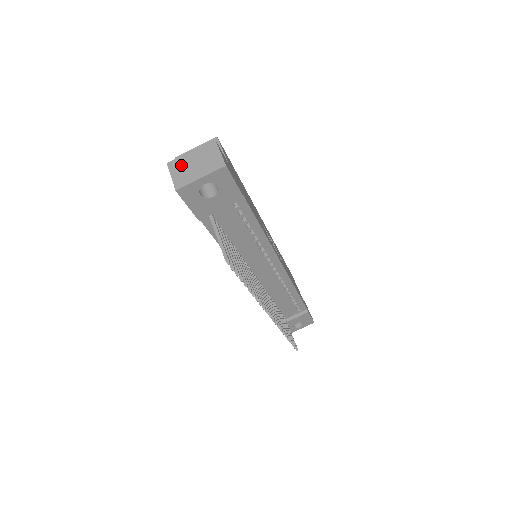
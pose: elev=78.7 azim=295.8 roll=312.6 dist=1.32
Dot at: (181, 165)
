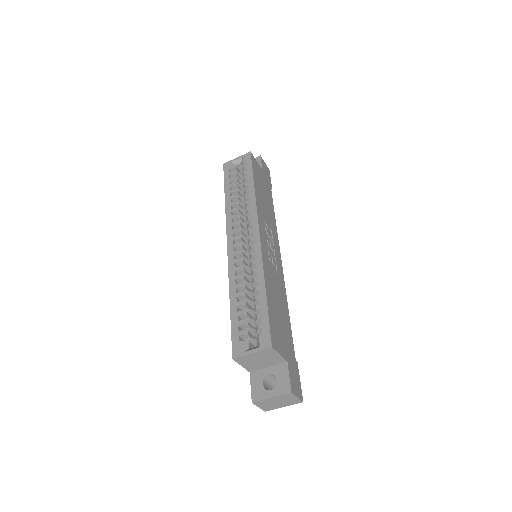
Dot at: (265, 403)
